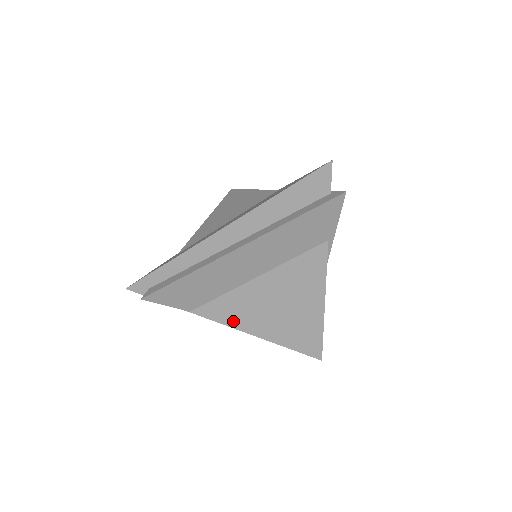
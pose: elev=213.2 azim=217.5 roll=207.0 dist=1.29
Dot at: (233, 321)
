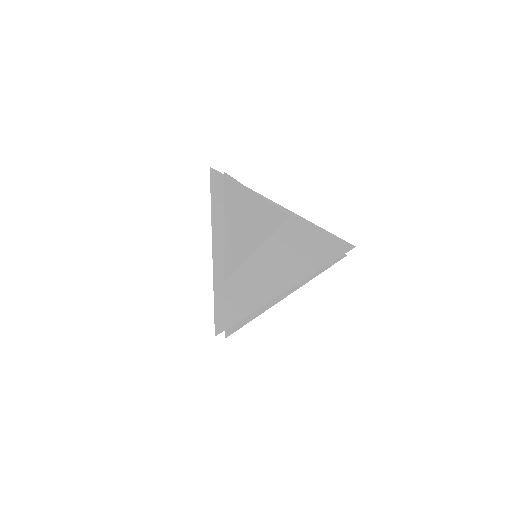
Dot at: occluded
